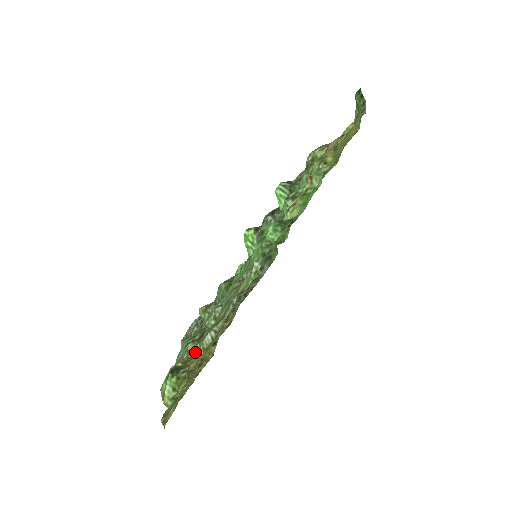
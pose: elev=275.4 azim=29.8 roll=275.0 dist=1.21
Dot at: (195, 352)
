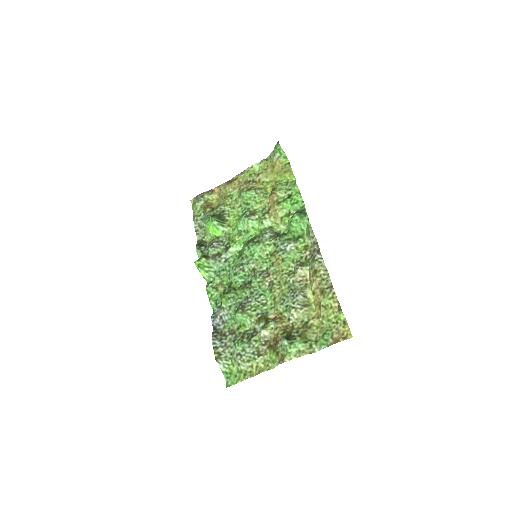
Dot at: (284, 323)
